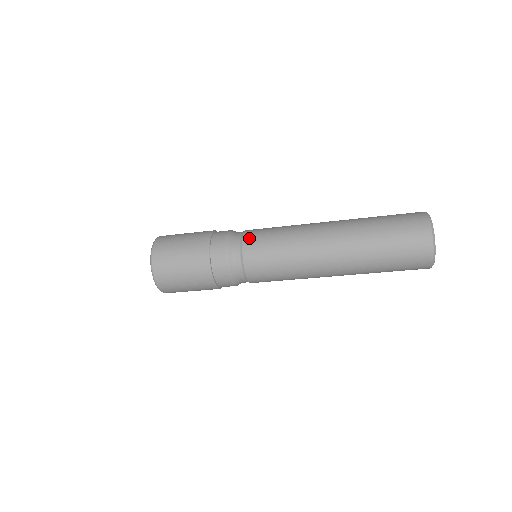
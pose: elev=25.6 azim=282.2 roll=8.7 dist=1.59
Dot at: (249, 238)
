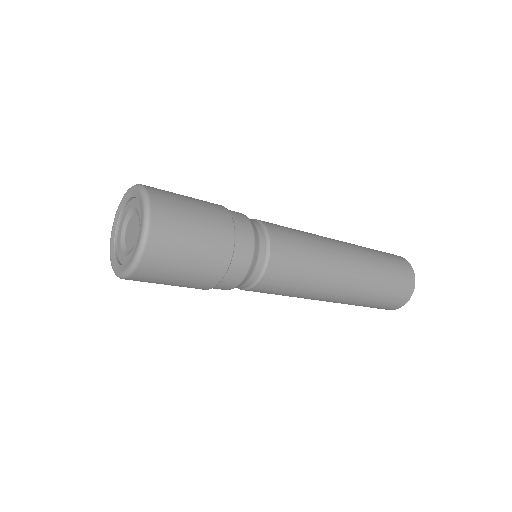
Dot at: (269, 223)
